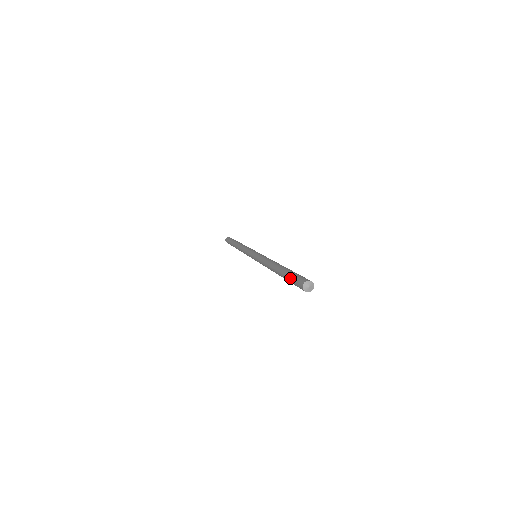
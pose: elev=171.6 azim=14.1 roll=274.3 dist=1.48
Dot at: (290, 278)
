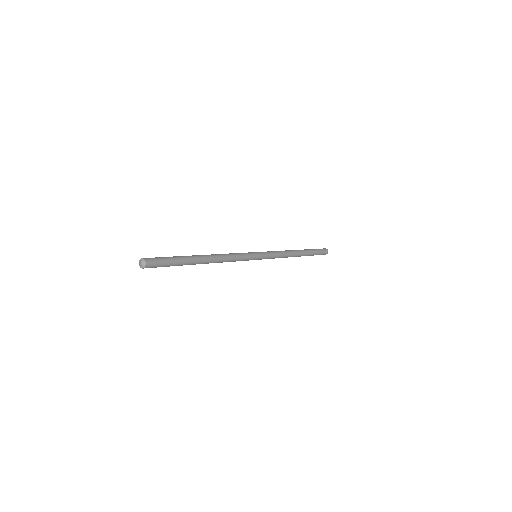
Dot at: (166, 257)
